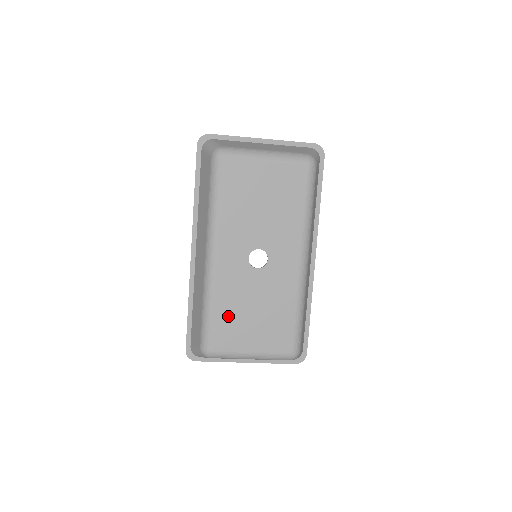
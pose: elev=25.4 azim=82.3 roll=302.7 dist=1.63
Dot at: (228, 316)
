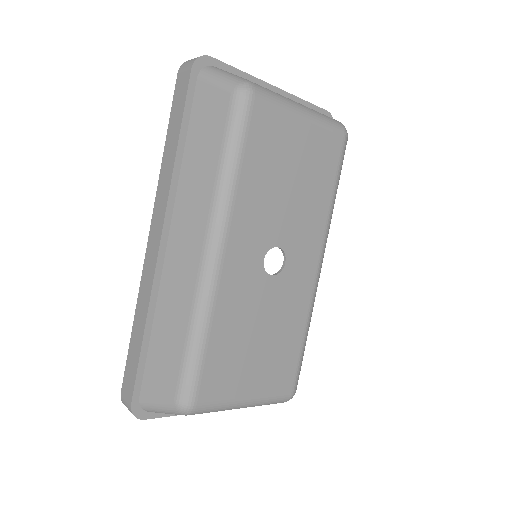
Dot at: (226, 348)
